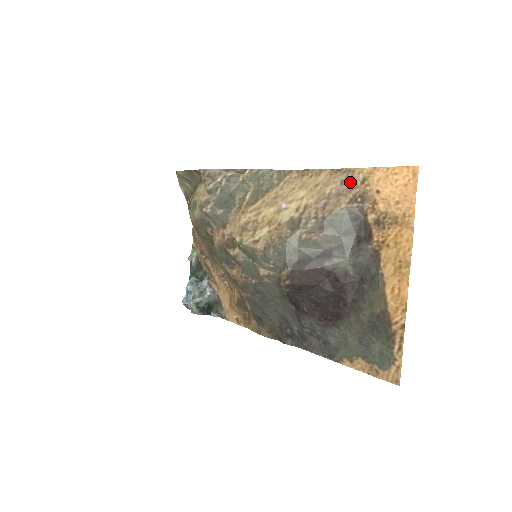
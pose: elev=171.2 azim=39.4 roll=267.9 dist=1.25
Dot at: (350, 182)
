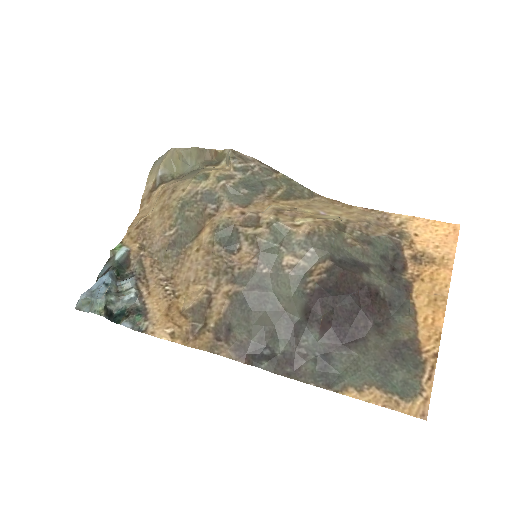
Dot at: (386, 221)
